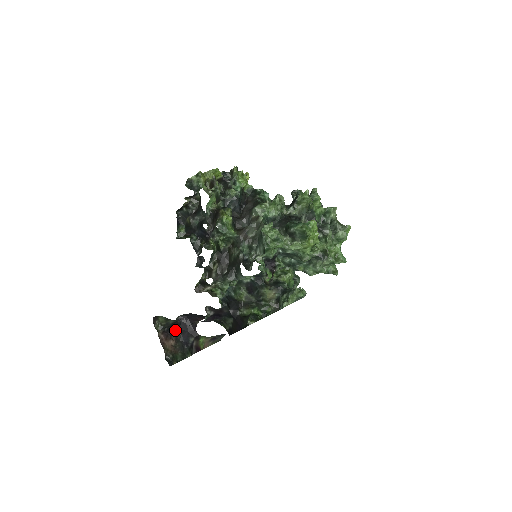
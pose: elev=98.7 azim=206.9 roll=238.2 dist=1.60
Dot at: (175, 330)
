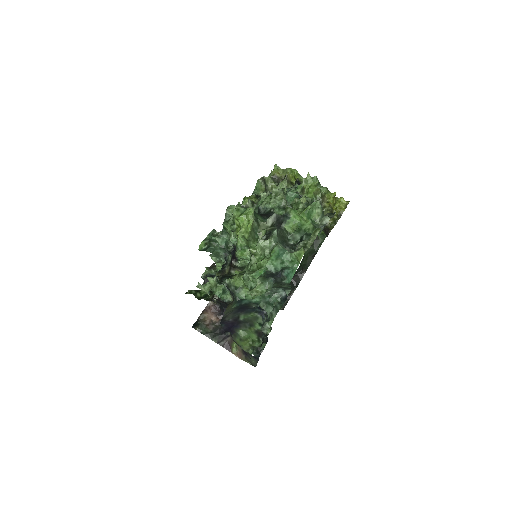
Dot at: occluded
